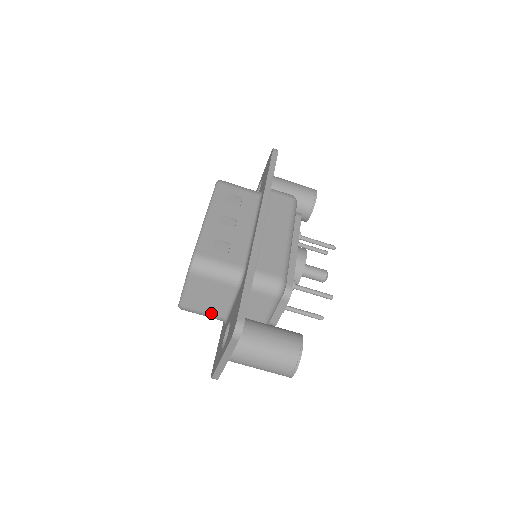
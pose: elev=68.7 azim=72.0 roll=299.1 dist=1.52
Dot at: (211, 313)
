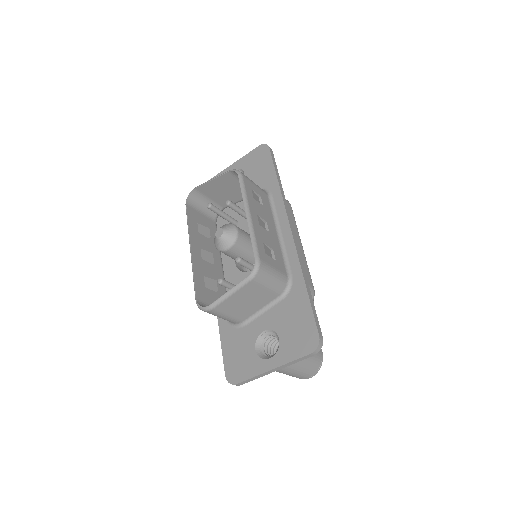
Dot at: (235, 317)
